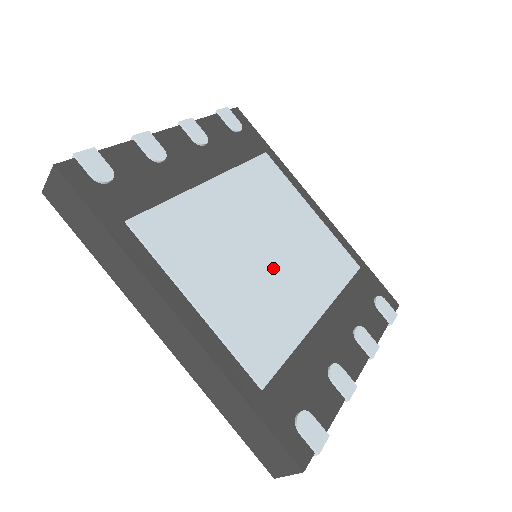
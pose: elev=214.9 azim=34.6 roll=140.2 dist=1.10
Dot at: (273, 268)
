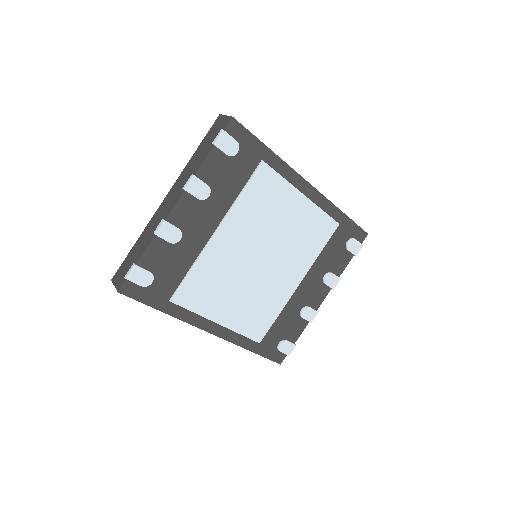
Dot at: (267, 271)
